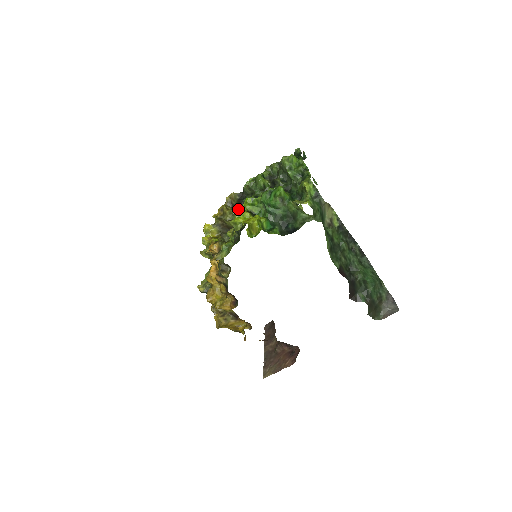
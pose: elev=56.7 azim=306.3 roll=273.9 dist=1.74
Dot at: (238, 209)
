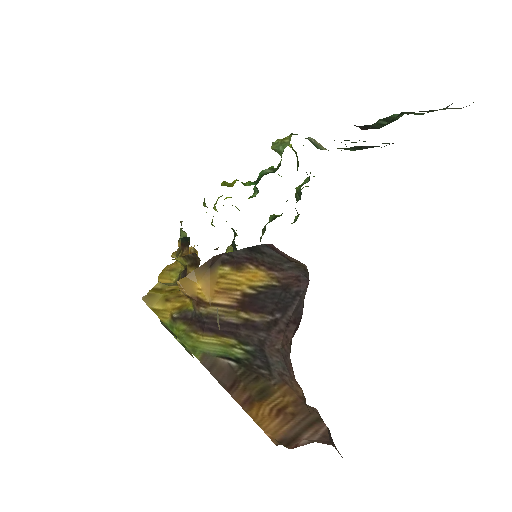
Dot at: occluded
